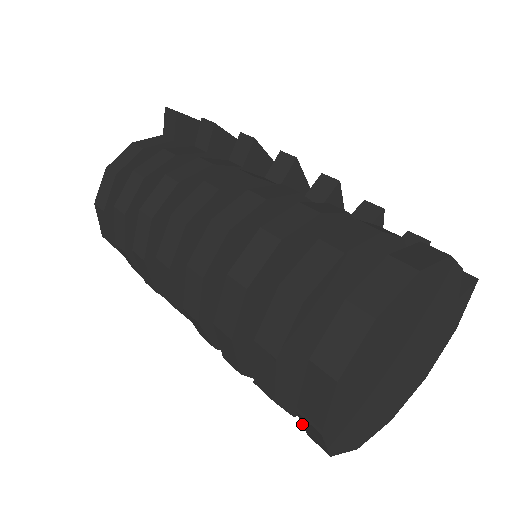
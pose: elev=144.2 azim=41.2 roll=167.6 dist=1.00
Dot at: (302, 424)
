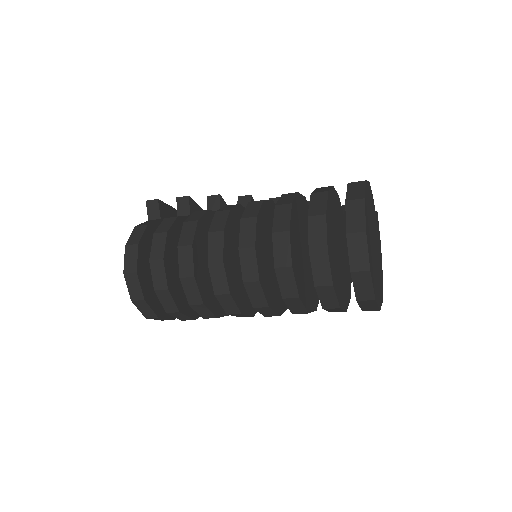
Dot at: (354, 288)
